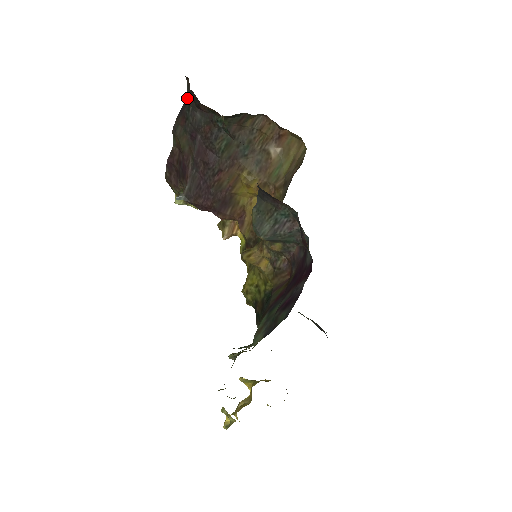
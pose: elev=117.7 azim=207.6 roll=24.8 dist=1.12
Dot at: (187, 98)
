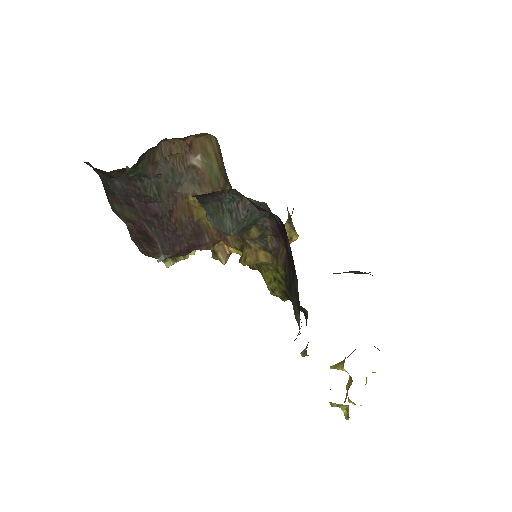
Dot at: (101, 178)
